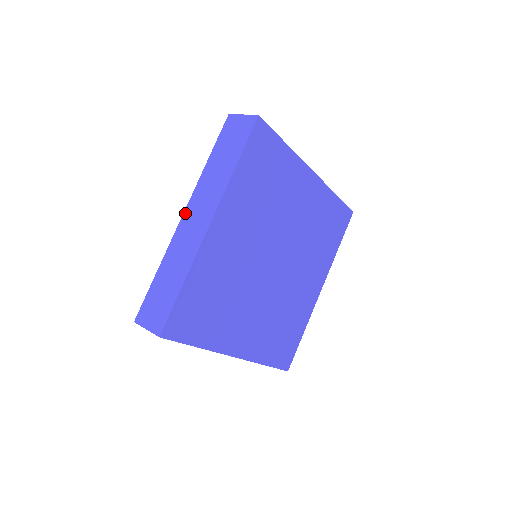
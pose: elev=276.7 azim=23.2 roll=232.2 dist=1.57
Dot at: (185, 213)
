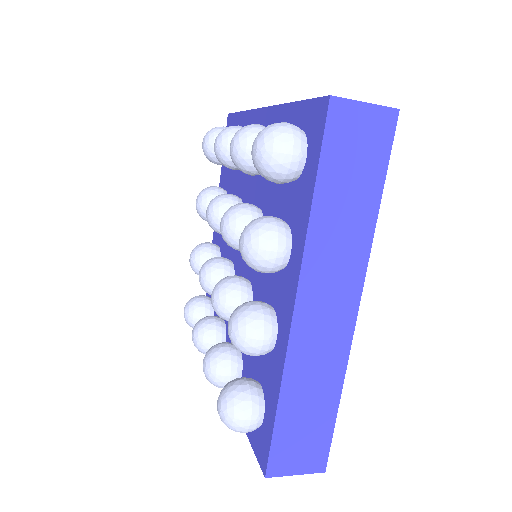
Dot at: (300, 302)
